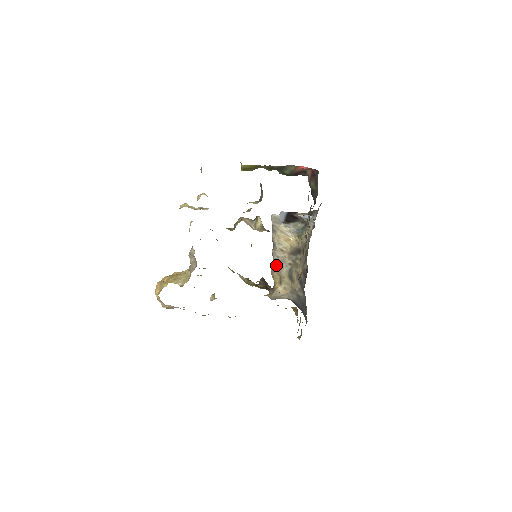
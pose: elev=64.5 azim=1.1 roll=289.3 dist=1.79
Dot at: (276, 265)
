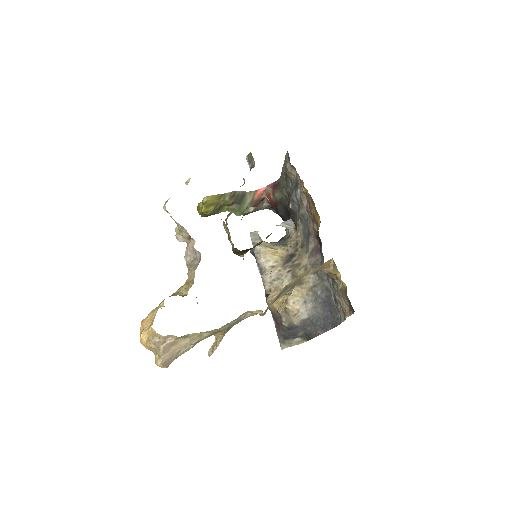
Dot at: (272, 288)
